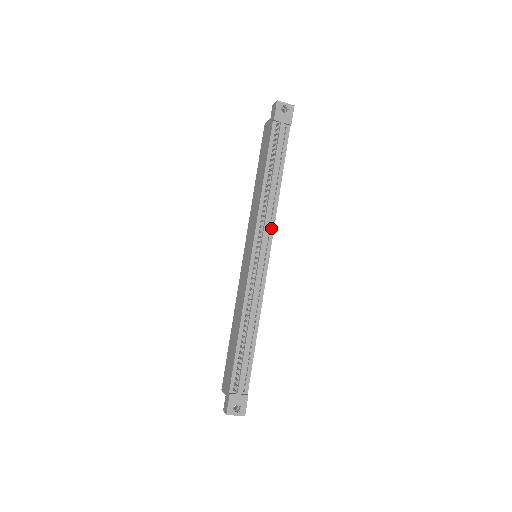
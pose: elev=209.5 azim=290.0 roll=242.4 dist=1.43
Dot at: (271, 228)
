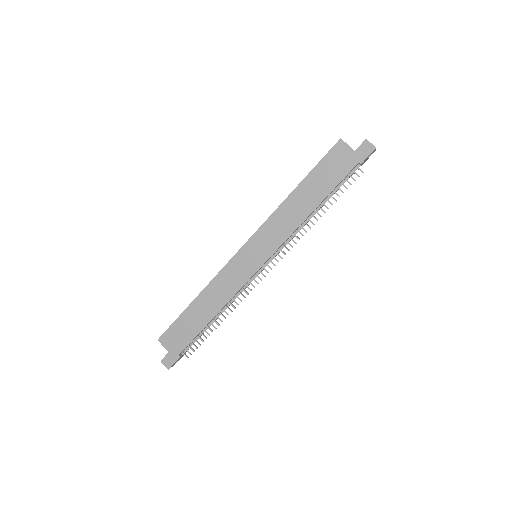
Dot at: occluded
